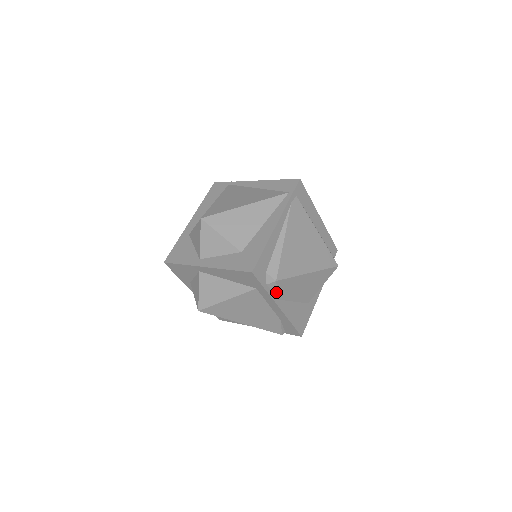
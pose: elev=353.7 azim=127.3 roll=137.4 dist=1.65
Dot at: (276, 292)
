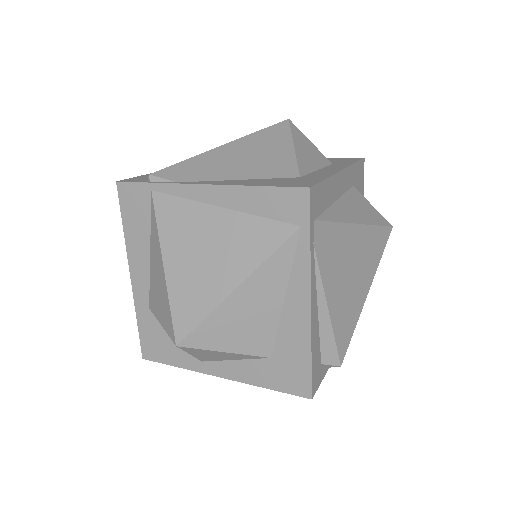
Dot at: occluded
